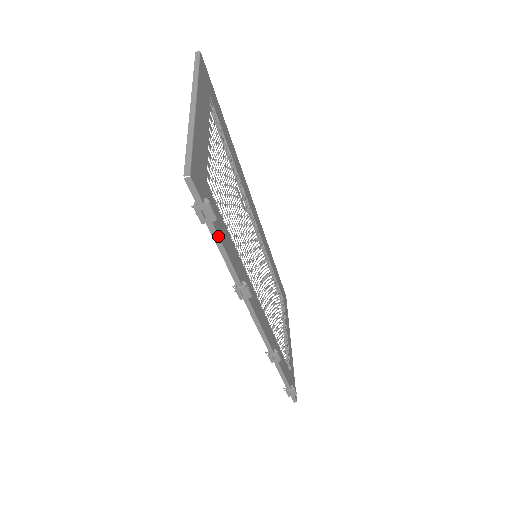
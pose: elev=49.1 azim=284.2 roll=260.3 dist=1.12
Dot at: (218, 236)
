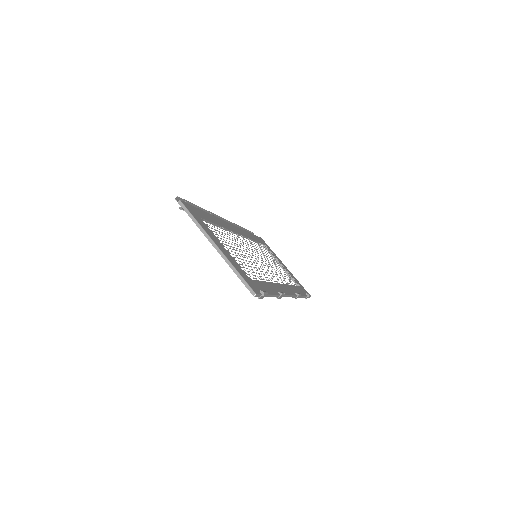
Dot at: (268, 295)
